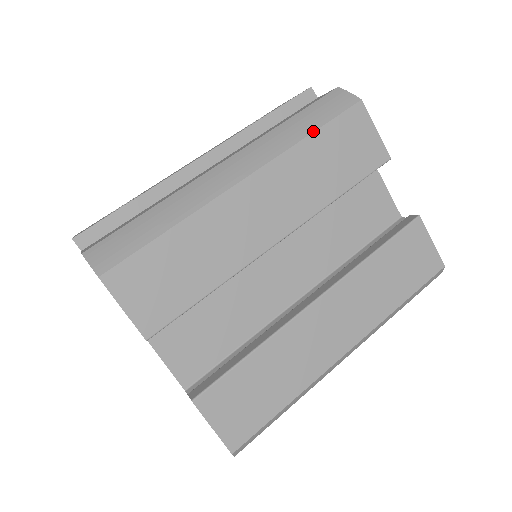
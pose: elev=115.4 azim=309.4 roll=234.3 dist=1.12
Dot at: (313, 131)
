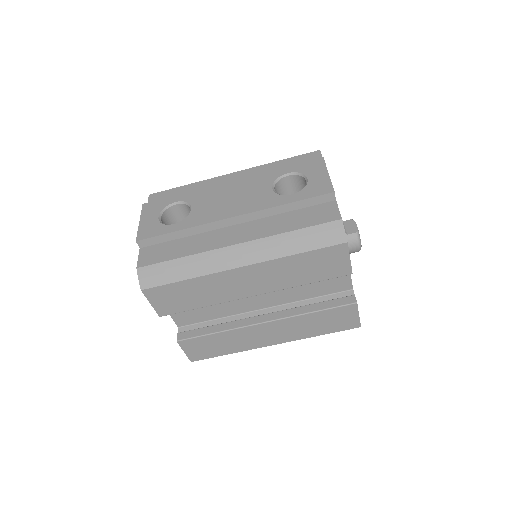
Dot at: (301, 252)
